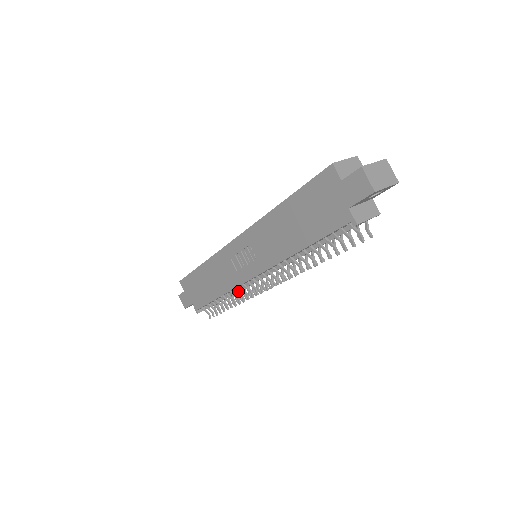
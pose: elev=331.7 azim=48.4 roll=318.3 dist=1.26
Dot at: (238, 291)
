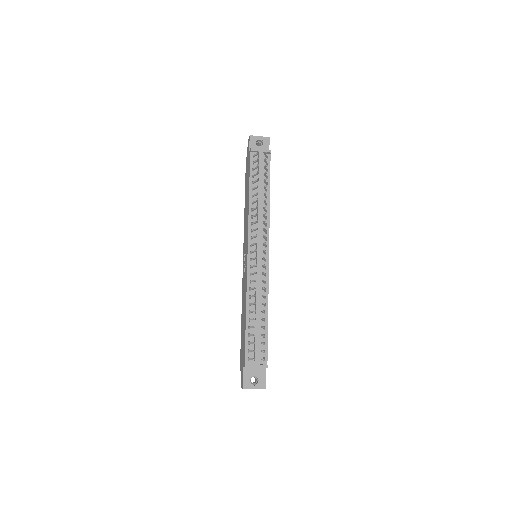
Dot at: (252, 288)
